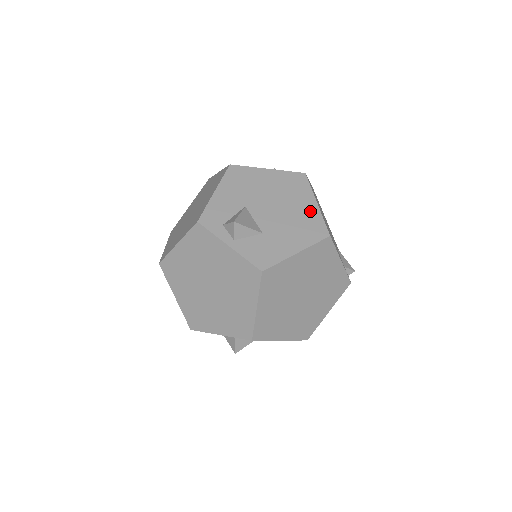
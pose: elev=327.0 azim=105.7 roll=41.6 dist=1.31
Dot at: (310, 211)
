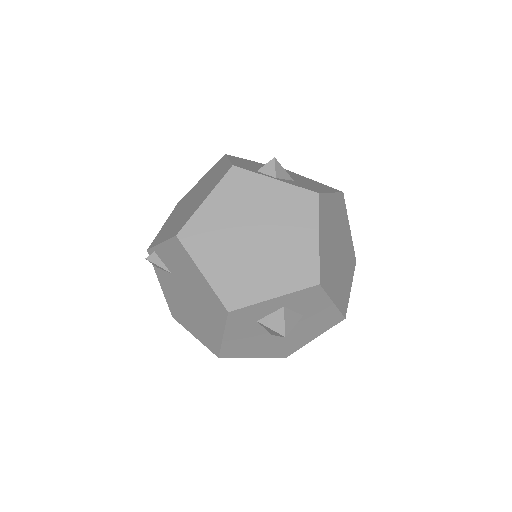
Dot at: (314, 182)
